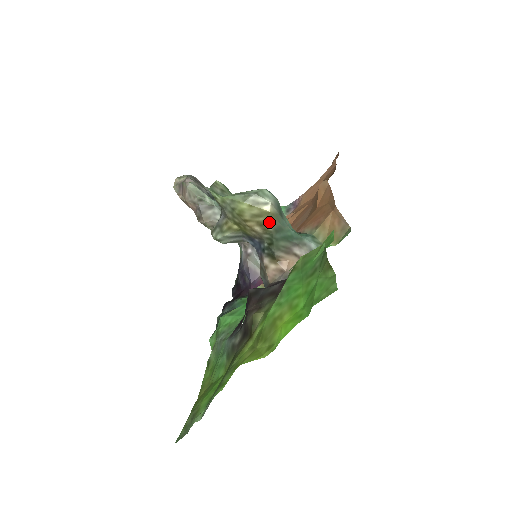
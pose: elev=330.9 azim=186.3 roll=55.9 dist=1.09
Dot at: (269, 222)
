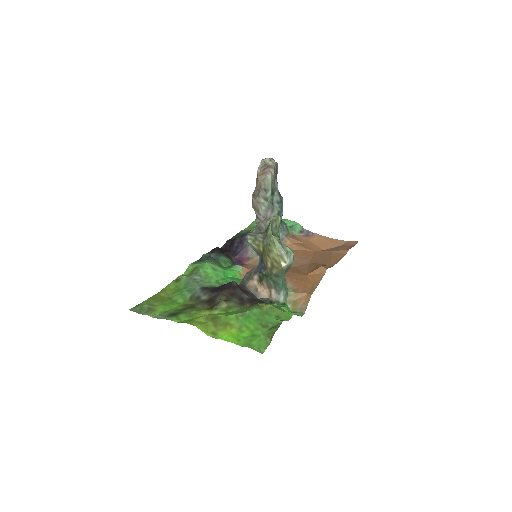
Dot at: (277, 269)
